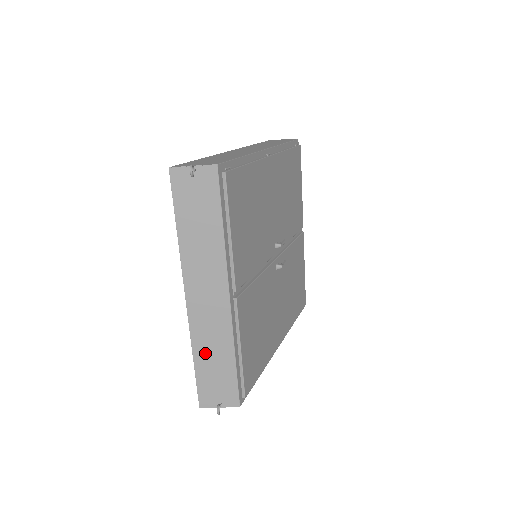
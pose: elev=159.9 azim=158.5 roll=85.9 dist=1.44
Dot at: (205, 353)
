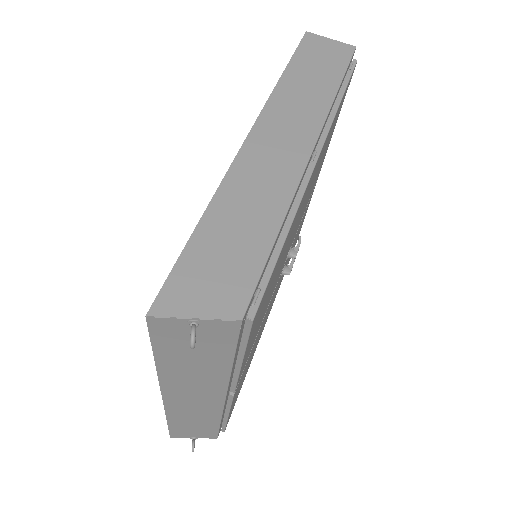
Dot at: (183, 420)
